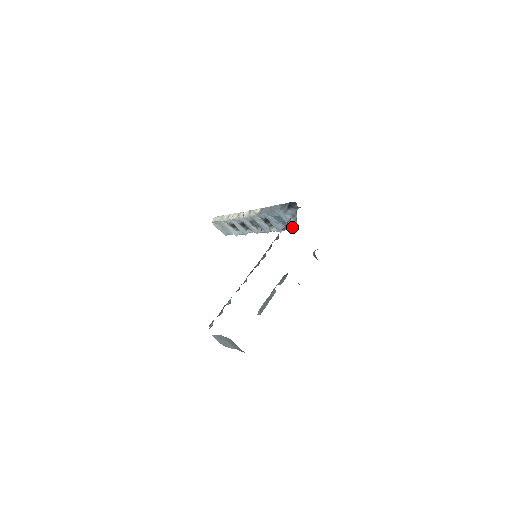
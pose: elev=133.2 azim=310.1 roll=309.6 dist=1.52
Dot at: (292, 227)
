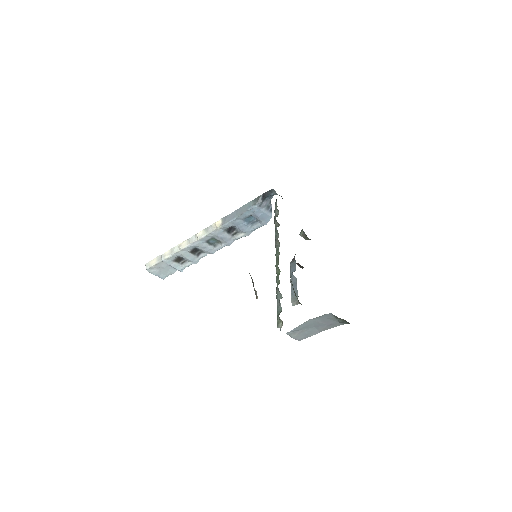
Dot at: (266, 221)
